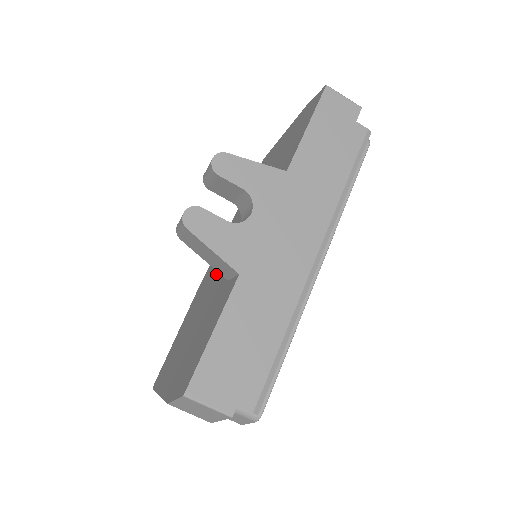
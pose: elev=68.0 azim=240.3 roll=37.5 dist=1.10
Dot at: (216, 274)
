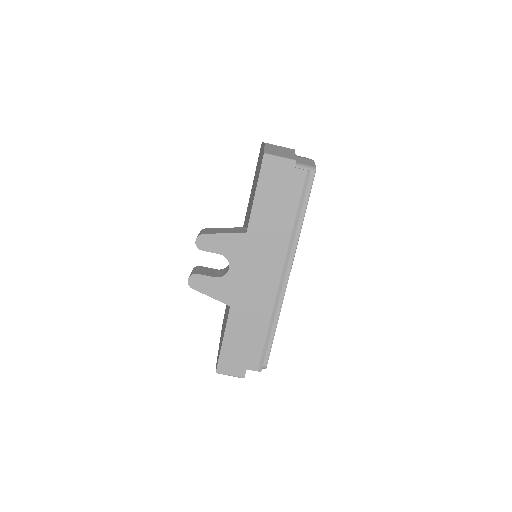
Dot at: occluded
